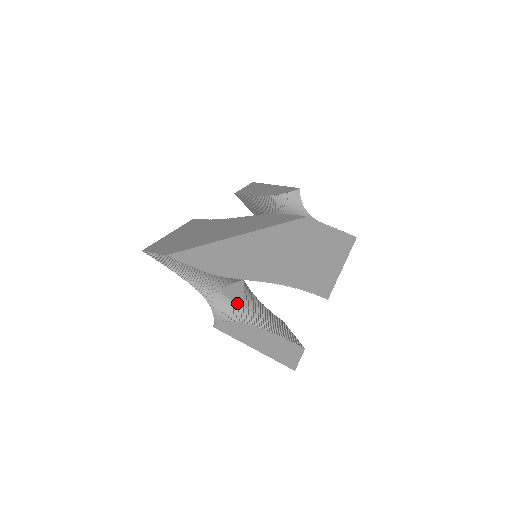
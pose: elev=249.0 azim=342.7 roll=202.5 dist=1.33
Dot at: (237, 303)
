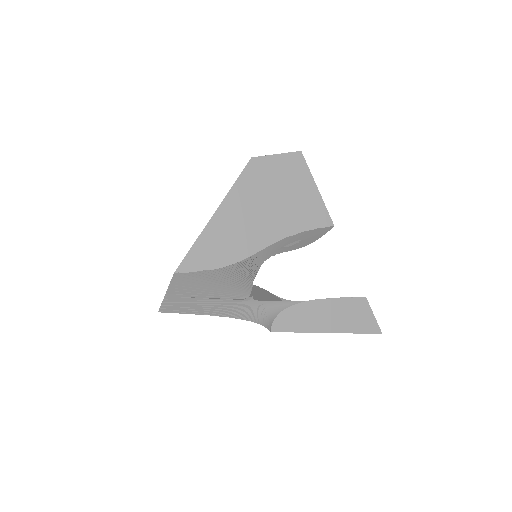
Dot at: (274, 301)
